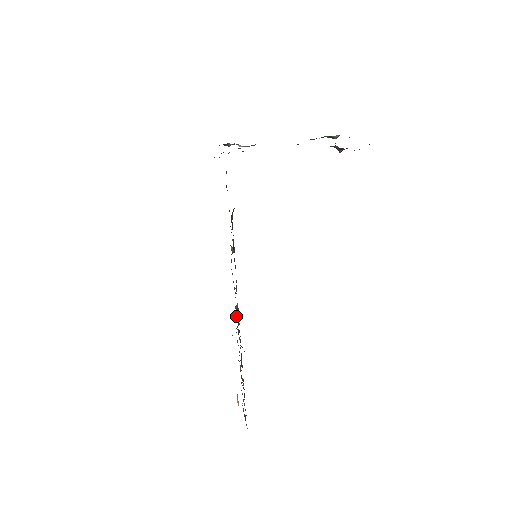
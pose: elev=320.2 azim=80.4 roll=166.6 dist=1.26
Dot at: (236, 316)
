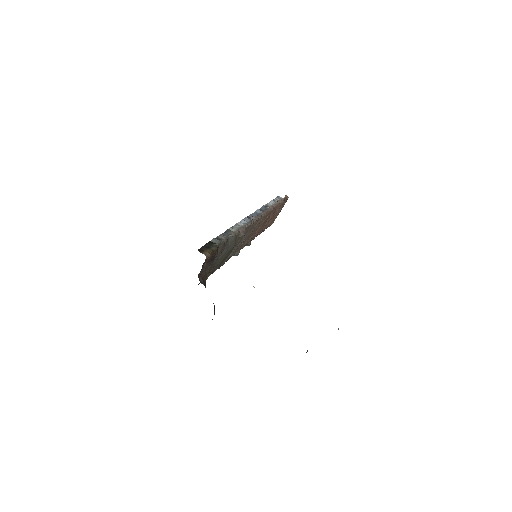
Dot at: (253, 230)
